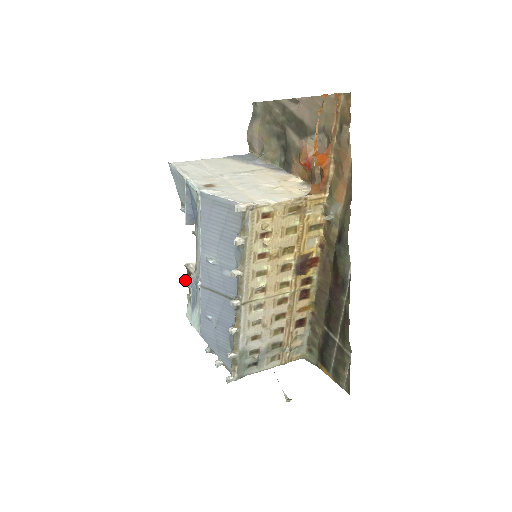
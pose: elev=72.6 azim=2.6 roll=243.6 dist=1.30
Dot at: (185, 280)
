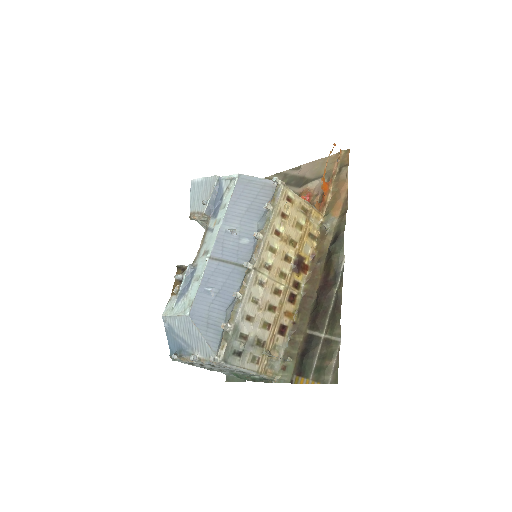
Dot at: (176, 275)
